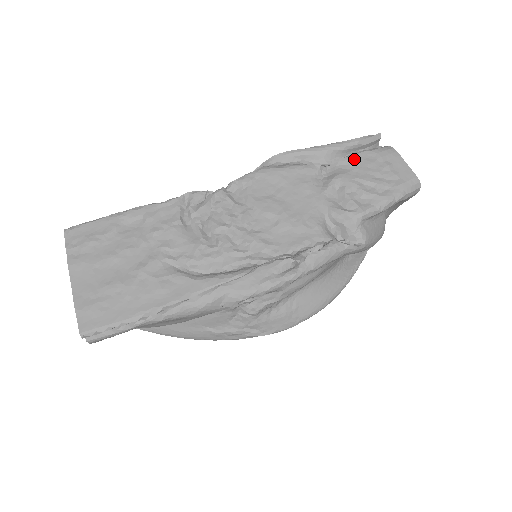
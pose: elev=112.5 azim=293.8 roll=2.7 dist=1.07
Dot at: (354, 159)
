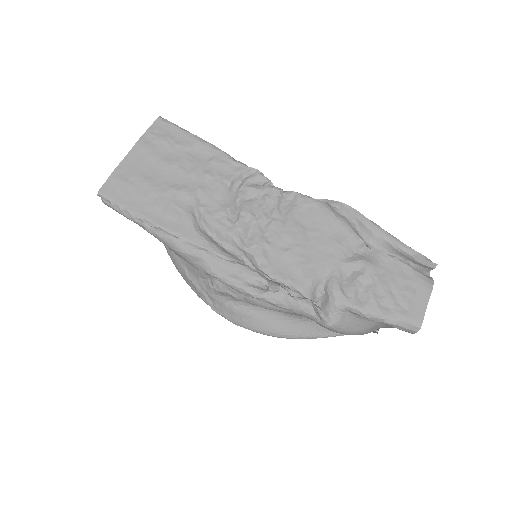
Dot at: (394, 263)
